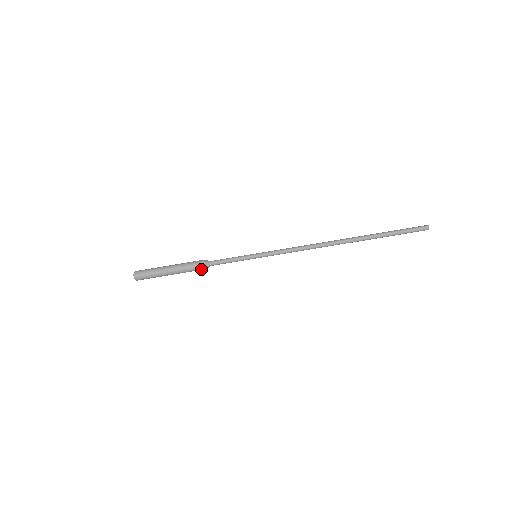
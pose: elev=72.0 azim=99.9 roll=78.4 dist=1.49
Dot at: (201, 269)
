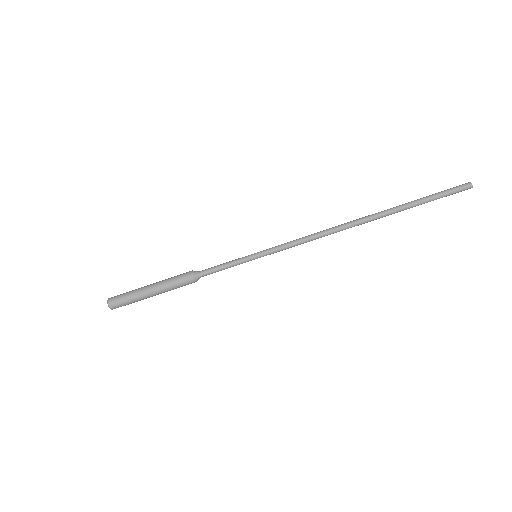
Dot at: (189, 282)
